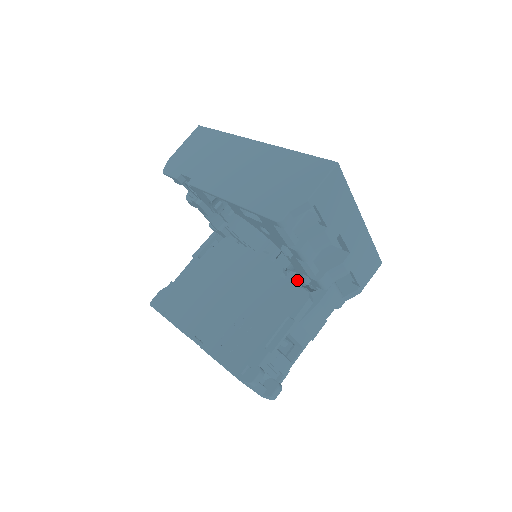
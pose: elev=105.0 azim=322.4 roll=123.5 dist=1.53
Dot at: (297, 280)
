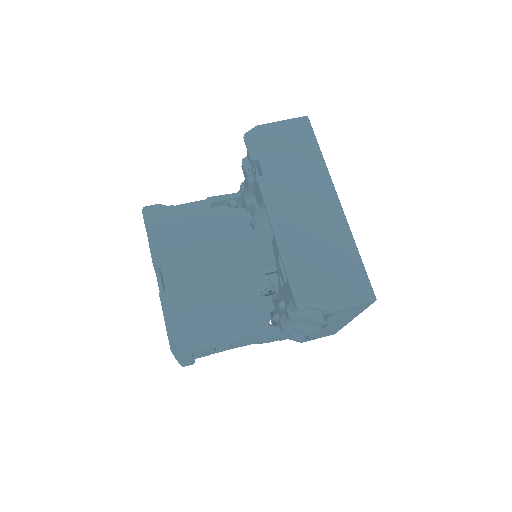
Dot at: (270, 308)
